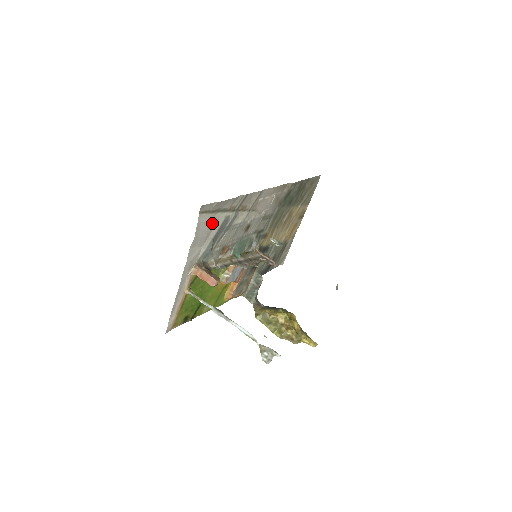
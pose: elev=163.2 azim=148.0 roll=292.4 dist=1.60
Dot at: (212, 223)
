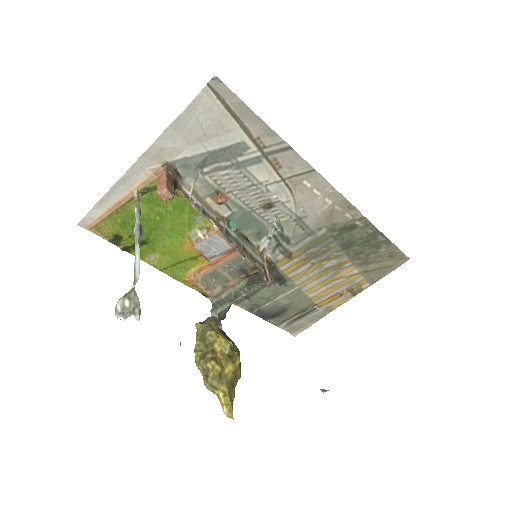
Dot at: (219, 125)
